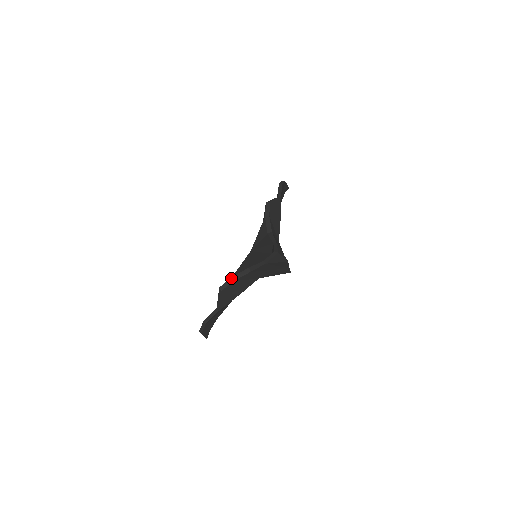
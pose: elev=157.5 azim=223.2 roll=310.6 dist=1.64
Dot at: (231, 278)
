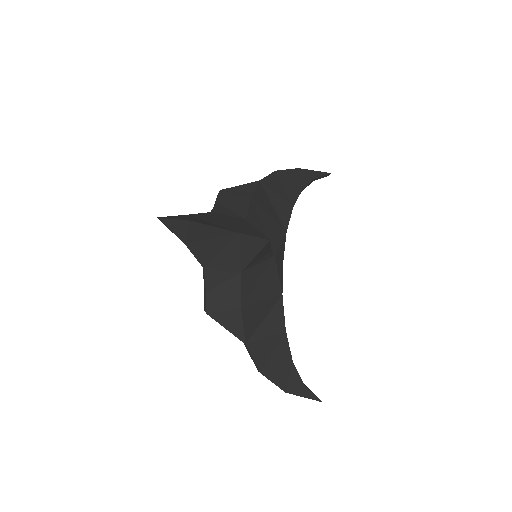
Dot at: (204, 291)
